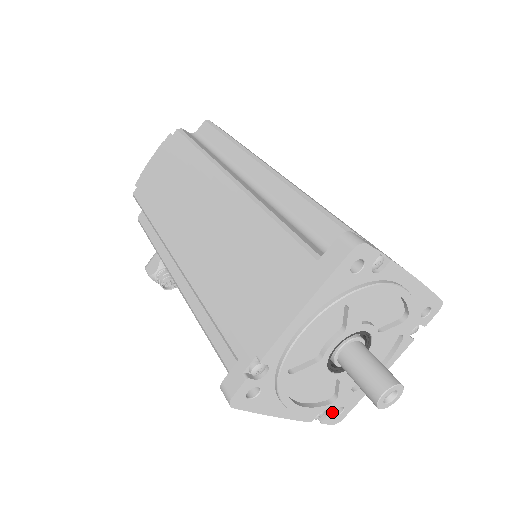
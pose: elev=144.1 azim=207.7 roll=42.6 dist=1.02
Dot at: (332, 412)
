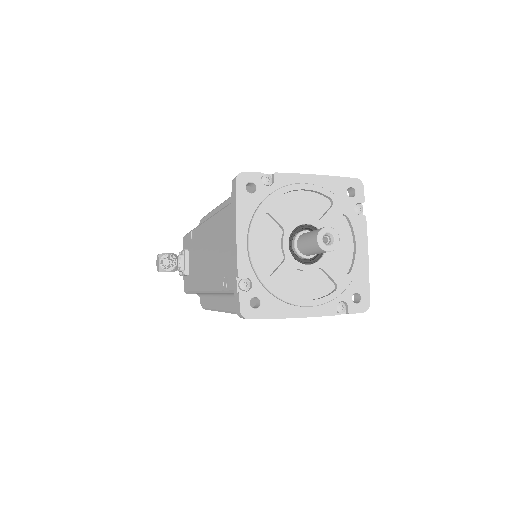
Dot at: (253, 294)
